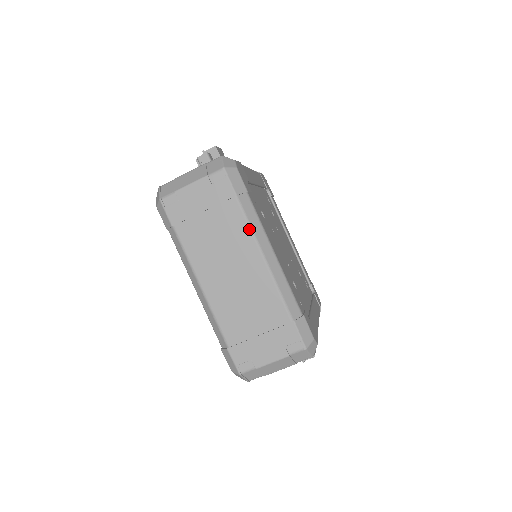
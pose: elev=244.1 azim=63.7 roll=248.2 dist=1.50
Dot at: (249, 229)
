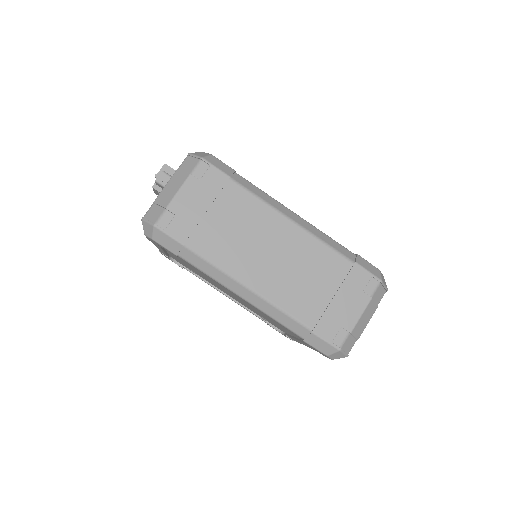
Dot at: (261, 202)
